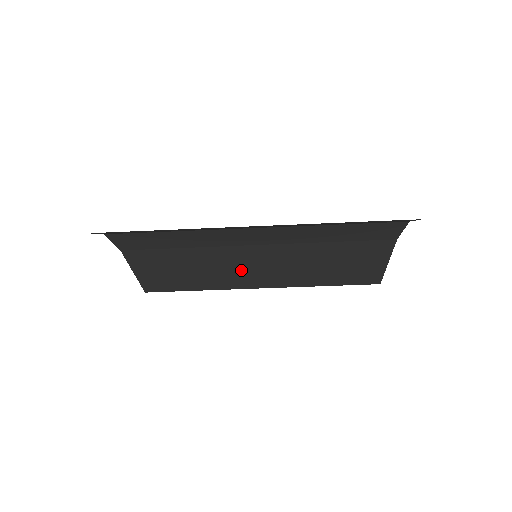
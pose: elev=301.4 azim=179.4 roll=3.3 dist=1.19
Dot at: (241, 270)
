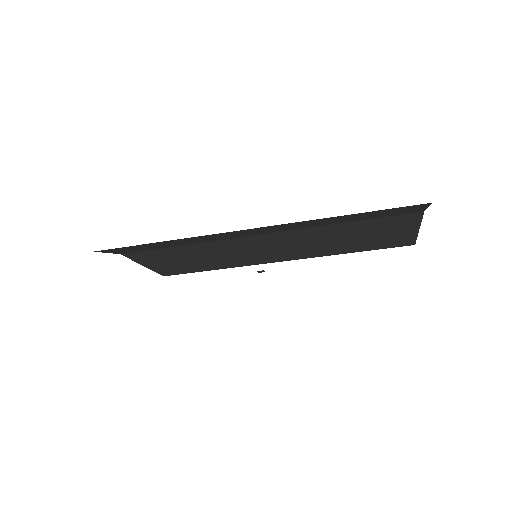
Dot at: (253, 252)
